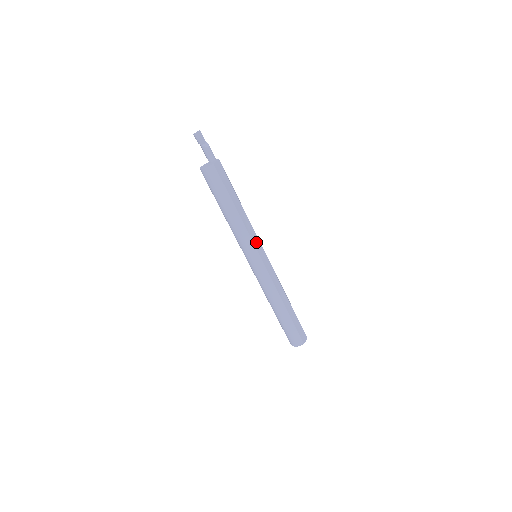
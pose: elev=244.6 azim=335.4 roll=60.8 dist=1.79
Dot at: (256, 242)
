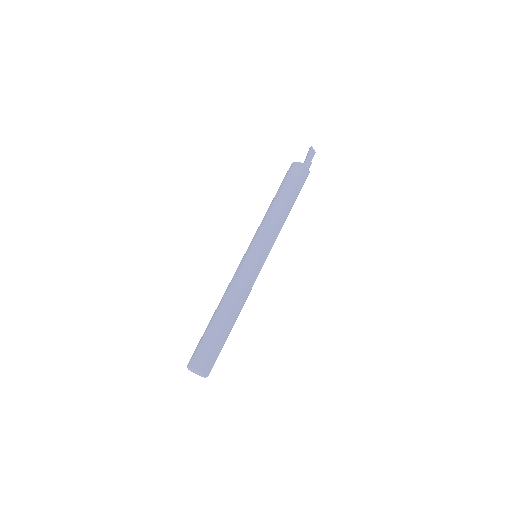
Dot at: (270, 242)
